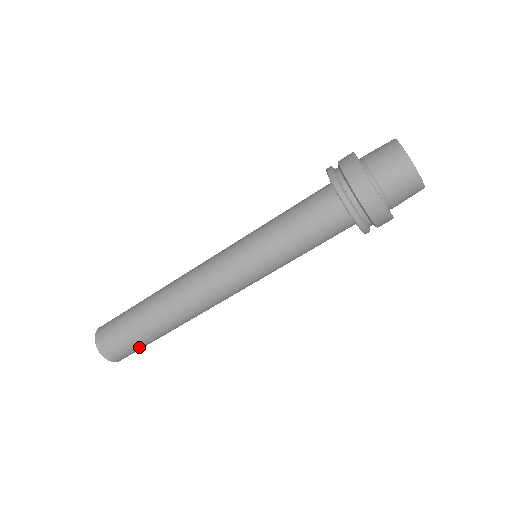
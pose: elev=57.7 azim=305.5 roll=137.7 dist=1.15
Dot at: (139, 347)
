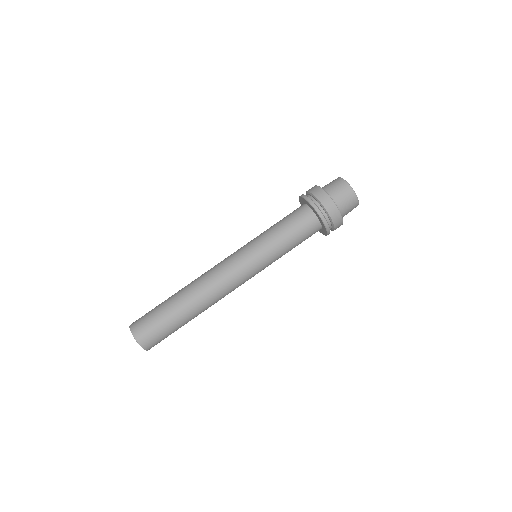
Dot at: occluded
